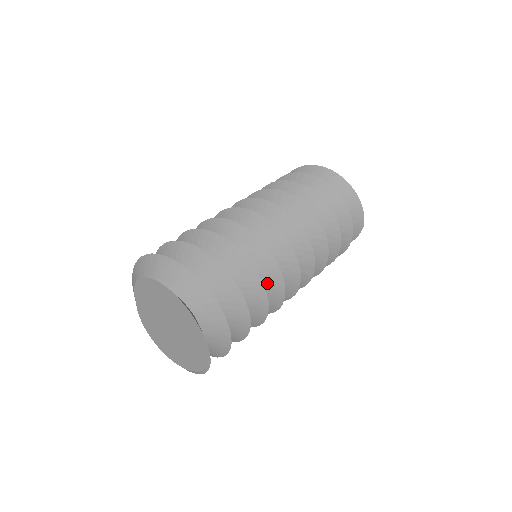
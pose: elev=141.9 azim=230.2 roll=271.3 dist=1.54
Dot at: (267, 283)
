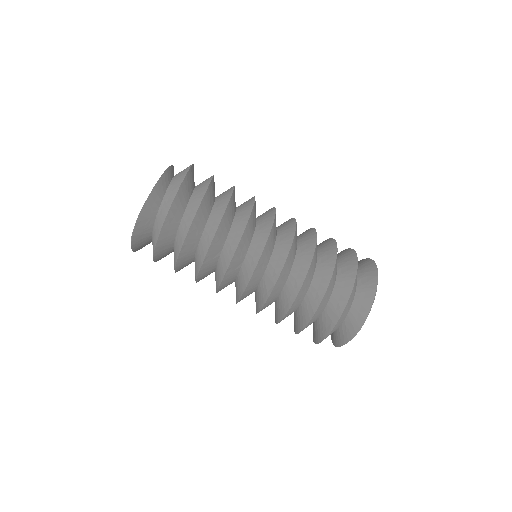
Dot at: (228, 247)
